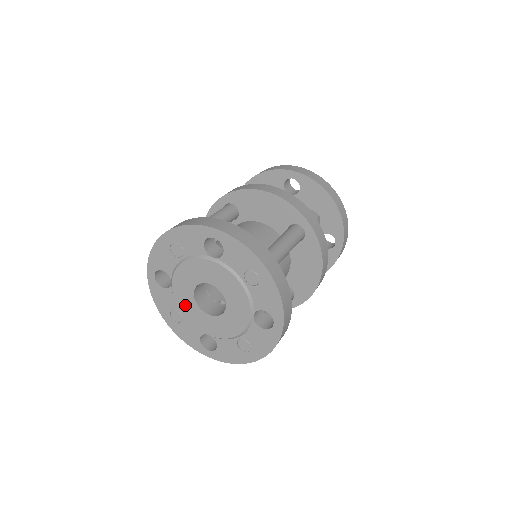
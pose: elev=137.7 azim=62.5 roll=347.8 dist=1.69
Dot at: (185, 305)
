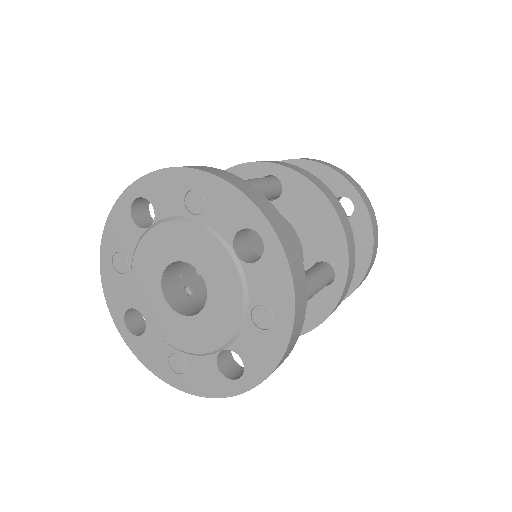
Dot at: (145, 264)
